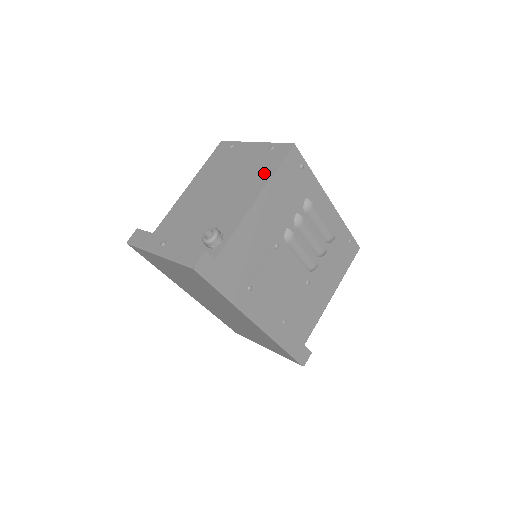
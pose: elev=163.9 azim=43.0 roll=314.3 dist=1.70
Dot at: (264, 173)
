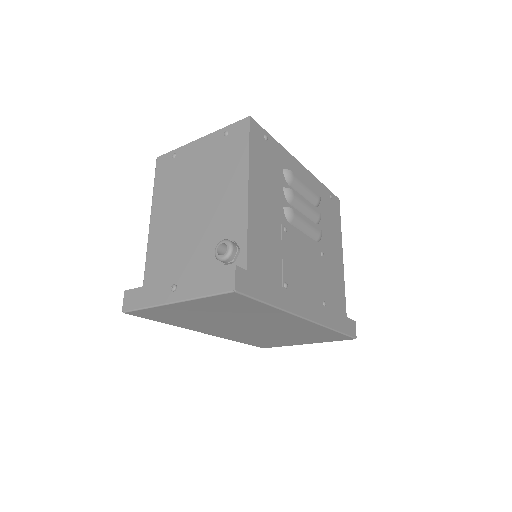
Dot at: (237, 160)
